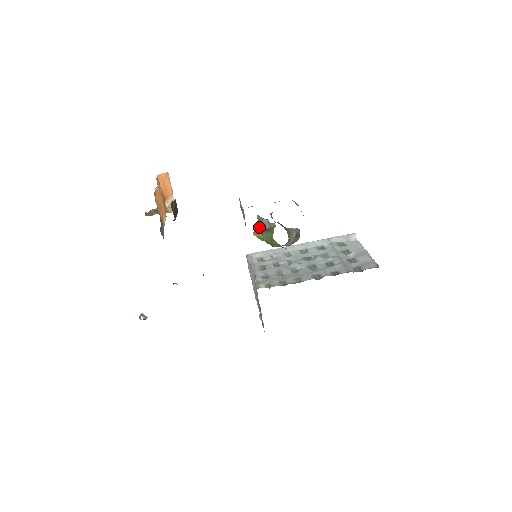
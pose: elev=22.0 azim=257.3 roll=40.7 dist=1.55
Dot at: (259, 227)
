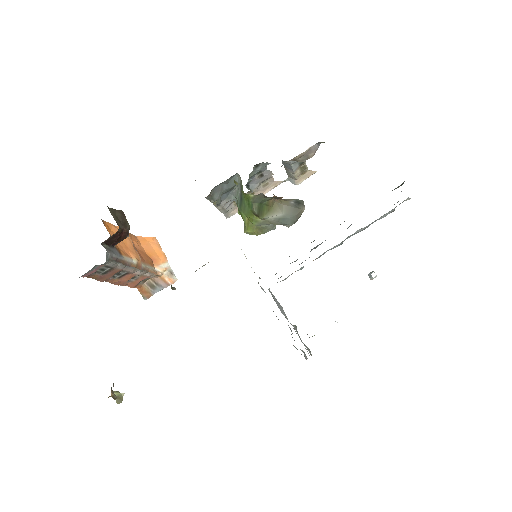
Dot at: (238, 208)
